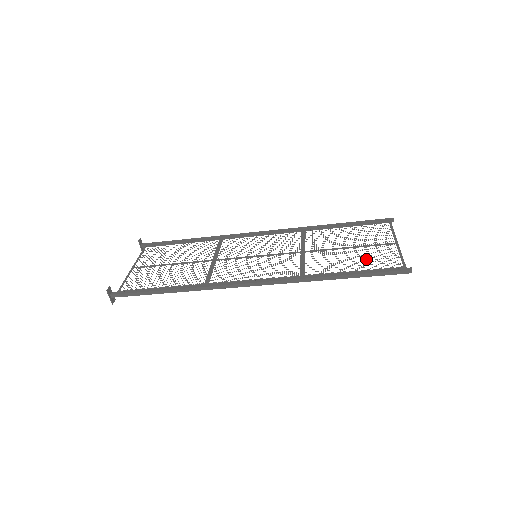
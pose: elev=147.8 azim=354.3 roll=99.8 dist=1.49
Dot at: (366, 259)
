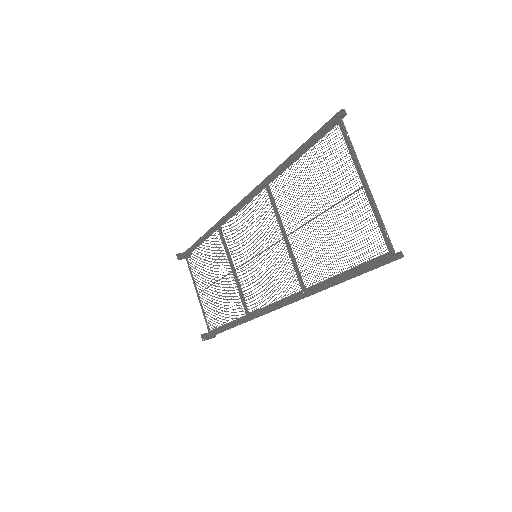
Dot at: occluded
